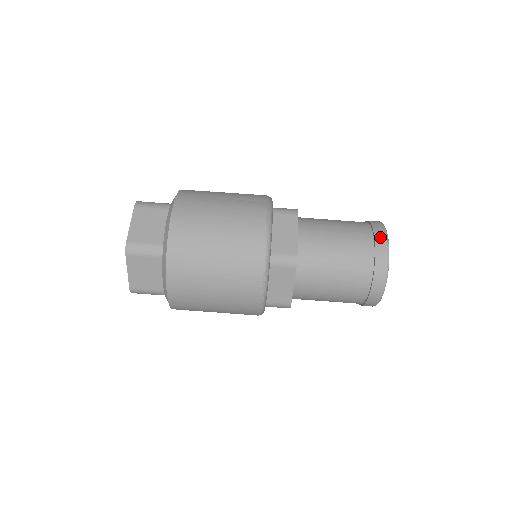
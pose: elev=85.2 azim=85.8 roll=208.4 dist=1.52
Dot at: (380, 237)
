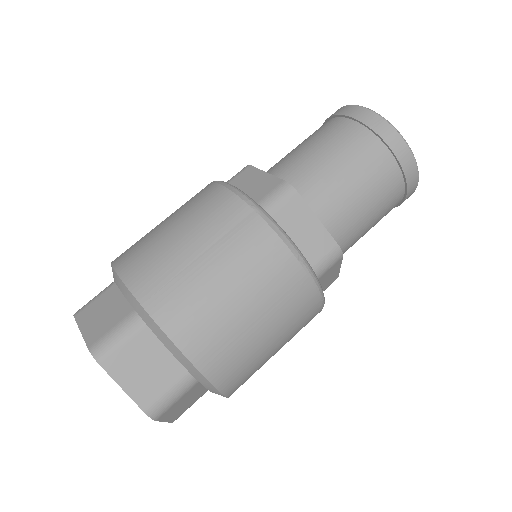
Dot at: (392, 139)
